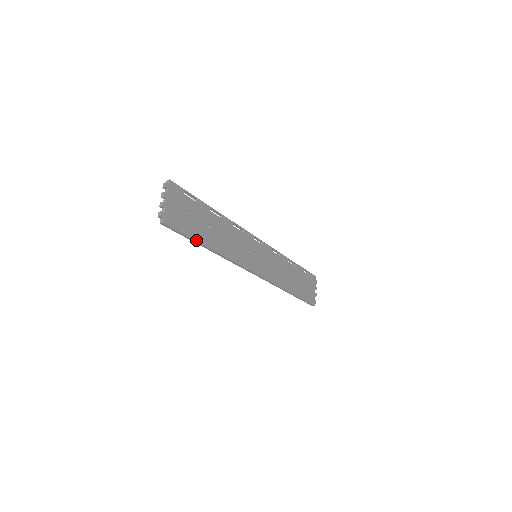
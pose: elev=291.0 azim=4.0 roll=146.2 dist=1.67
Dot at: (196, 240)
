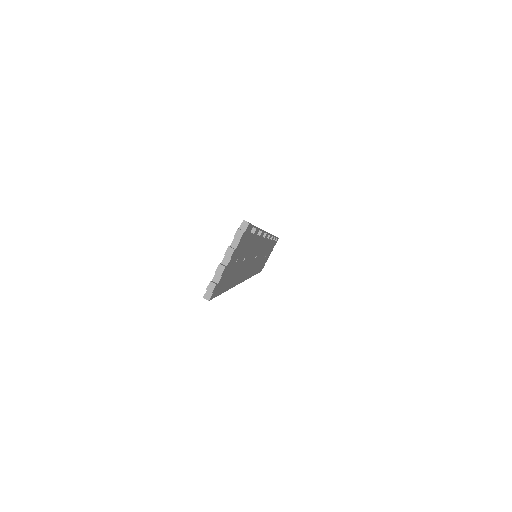
Dot at: (225, 290)
